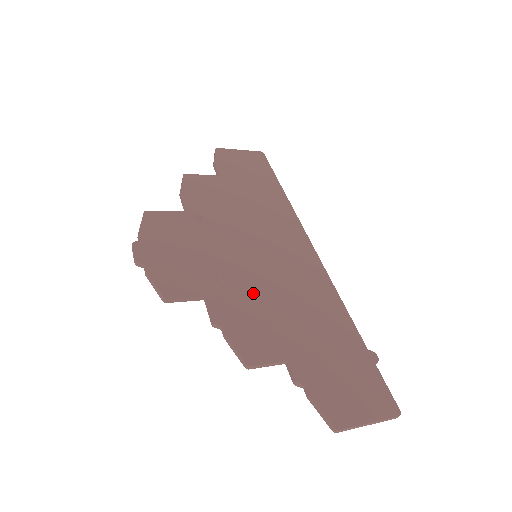
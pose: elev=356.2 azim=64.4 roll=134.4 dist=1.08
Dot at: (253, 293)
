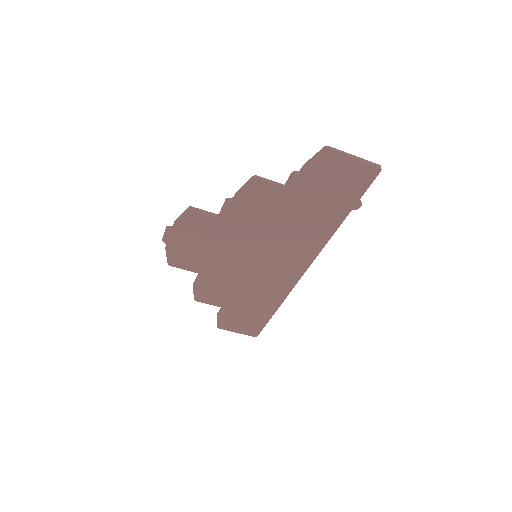
Dot at: (255, 226)
